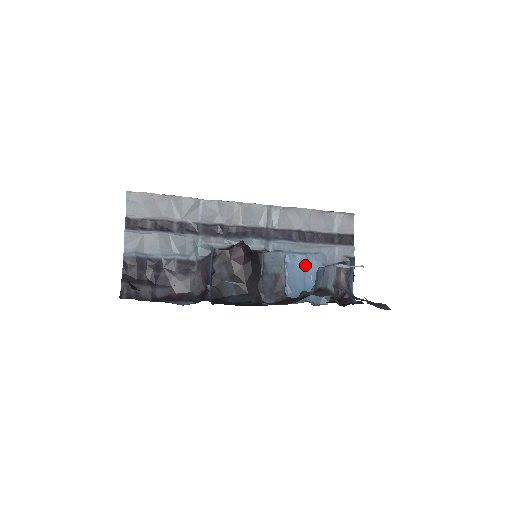
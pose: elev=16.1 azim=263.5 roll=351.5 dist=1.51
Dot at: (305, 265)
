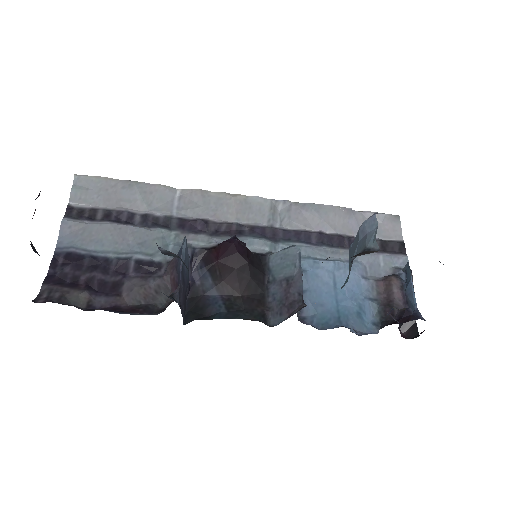
Dot at: (334, 276)
